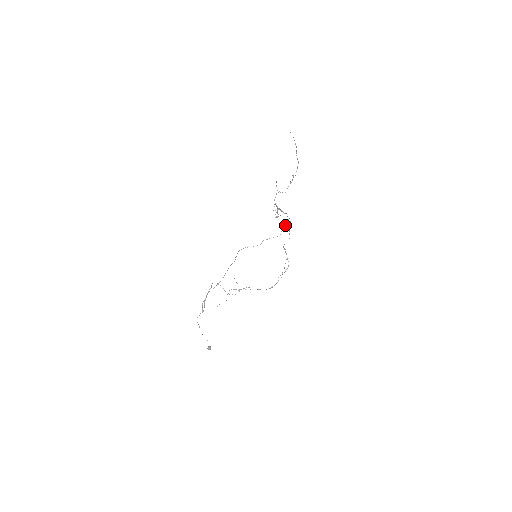
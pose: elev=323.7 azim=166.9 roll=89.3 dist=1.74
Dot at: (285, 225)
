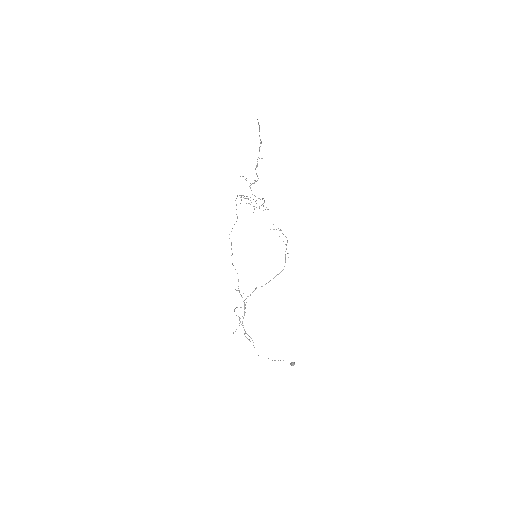
Dot at: occluded
